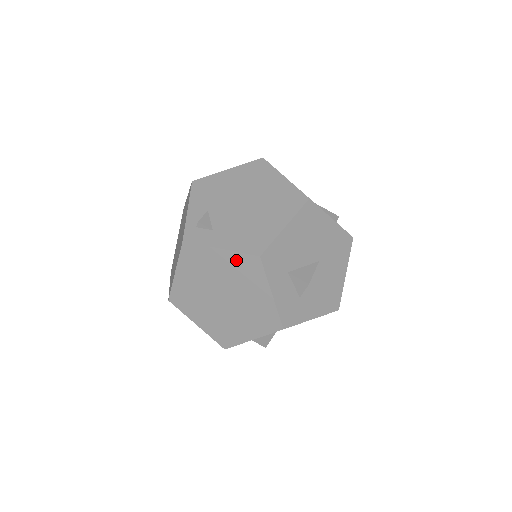
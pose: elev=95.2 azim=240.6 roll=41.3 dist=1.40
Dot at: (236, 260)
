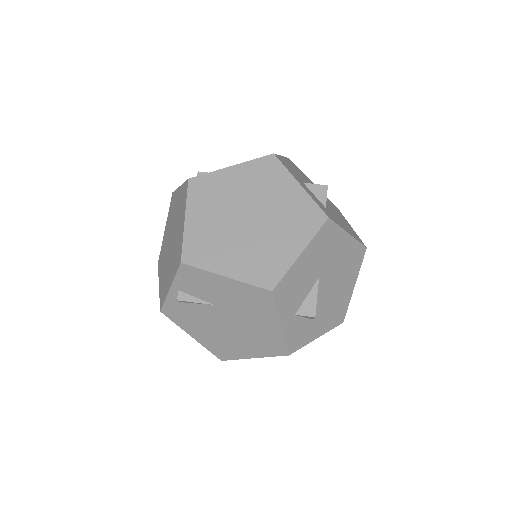
Dot at: (251, 169)
